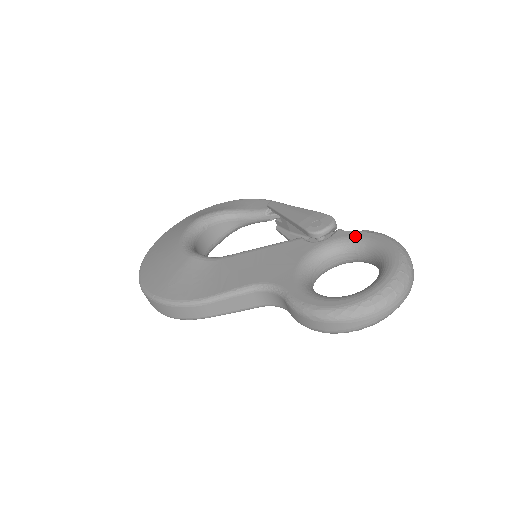
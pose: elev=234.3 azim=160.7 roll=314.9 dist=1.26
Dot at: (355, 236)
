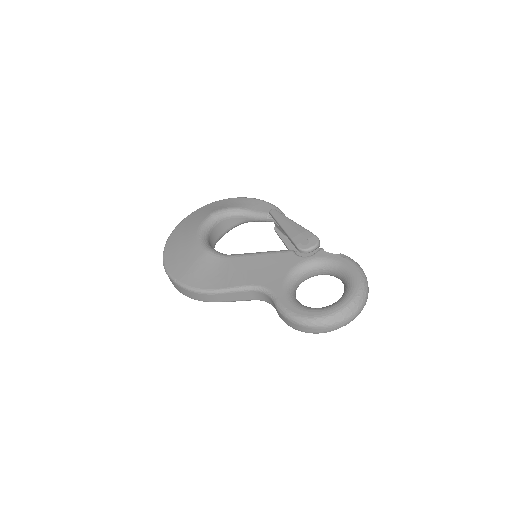
Dot at: (332, 258)
